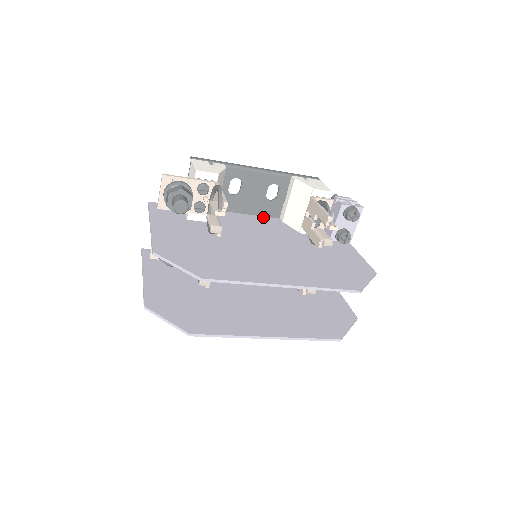
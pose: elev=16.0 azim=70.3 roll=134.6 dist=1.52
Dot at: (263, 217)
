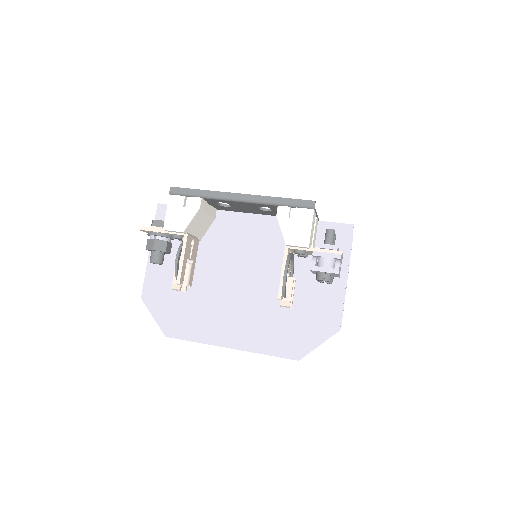
Dot at: (266, 217)
